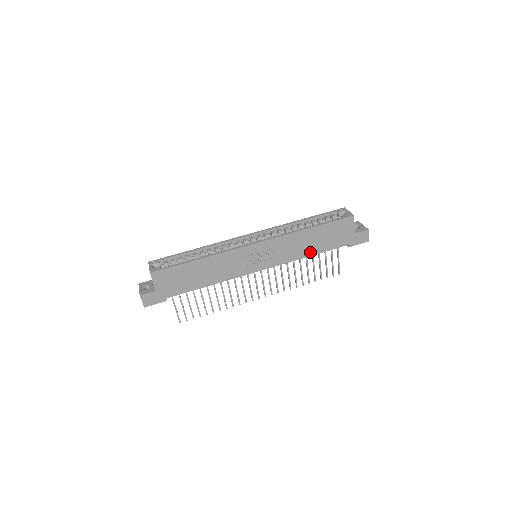
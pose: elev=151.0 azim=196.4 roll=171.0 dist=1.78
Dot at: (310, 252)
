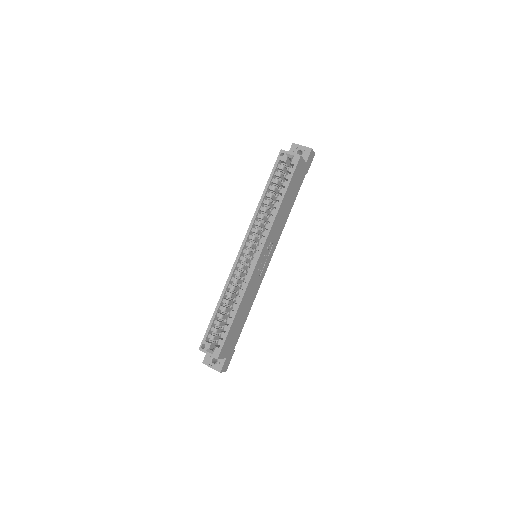
Dot at: (288, 211)
